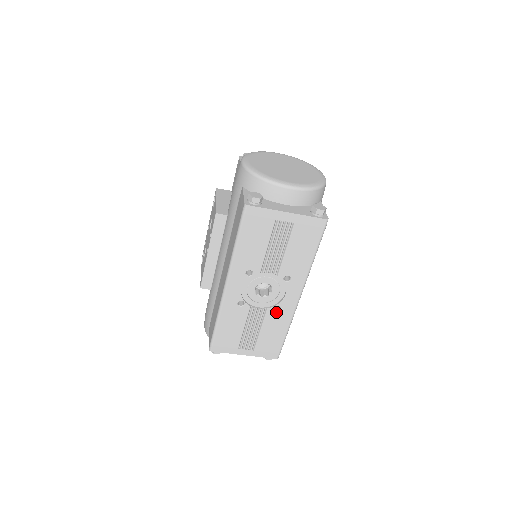
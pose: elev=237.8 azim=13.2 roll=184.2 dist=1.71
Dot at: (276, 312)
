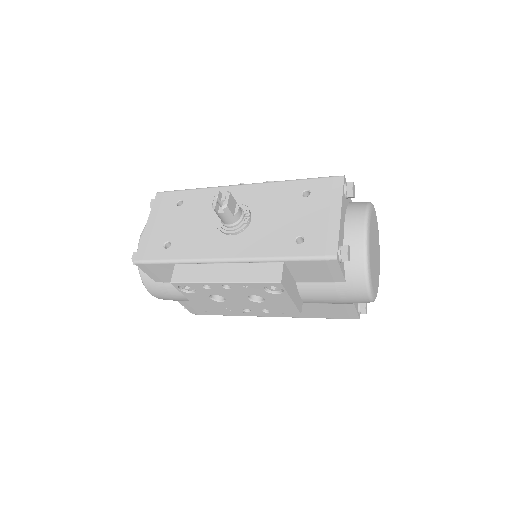
Dot at: occluded
